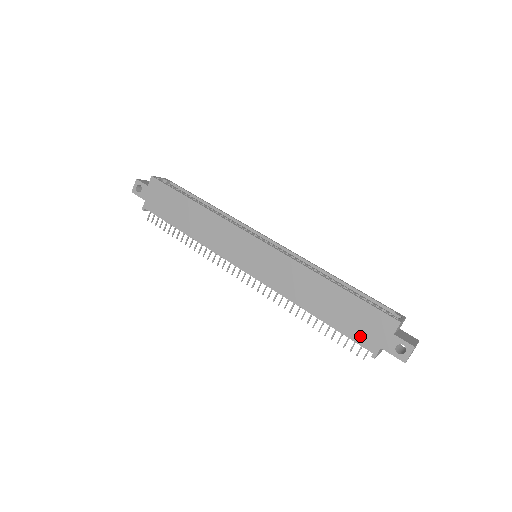
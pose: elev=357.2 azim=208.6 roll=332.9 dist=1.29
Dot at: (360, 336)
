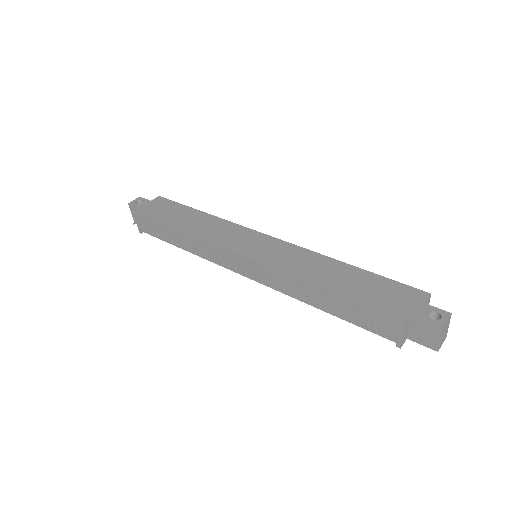
Dot at: (384, 305)
